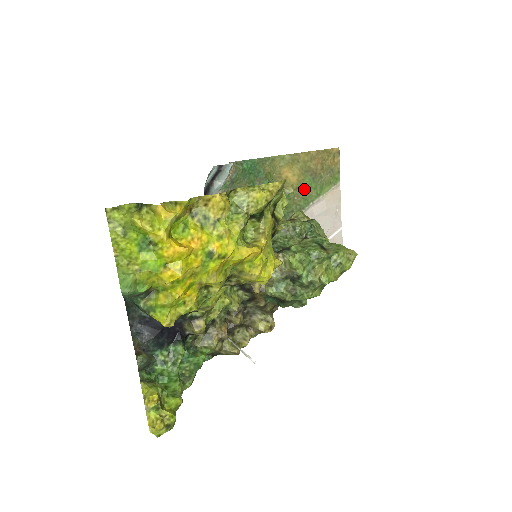
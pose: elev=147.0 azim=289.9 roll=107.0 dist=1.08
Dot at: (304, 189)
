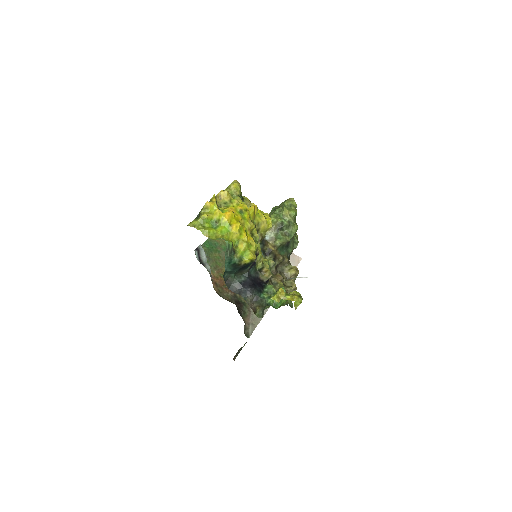
Dot at: occluded
